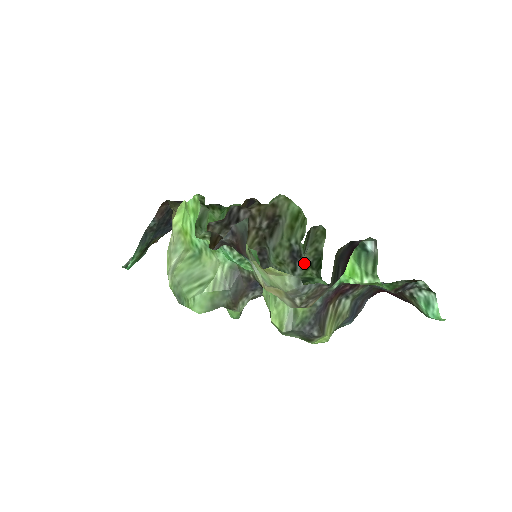
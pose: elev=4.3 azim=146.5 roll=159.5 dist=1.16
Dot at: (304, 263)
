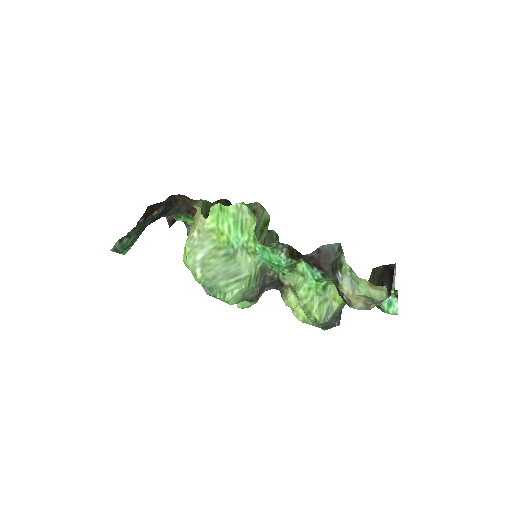
Dot at: occluded
